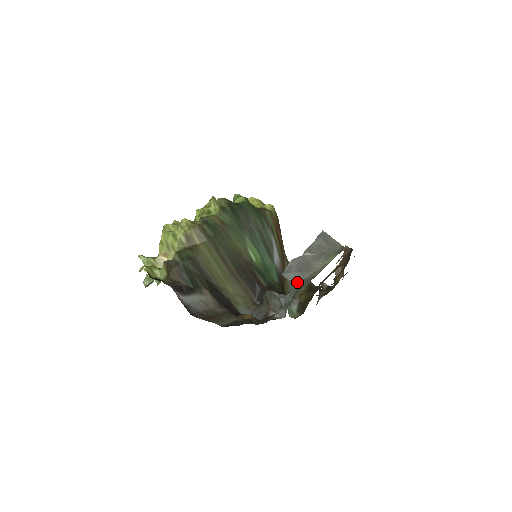
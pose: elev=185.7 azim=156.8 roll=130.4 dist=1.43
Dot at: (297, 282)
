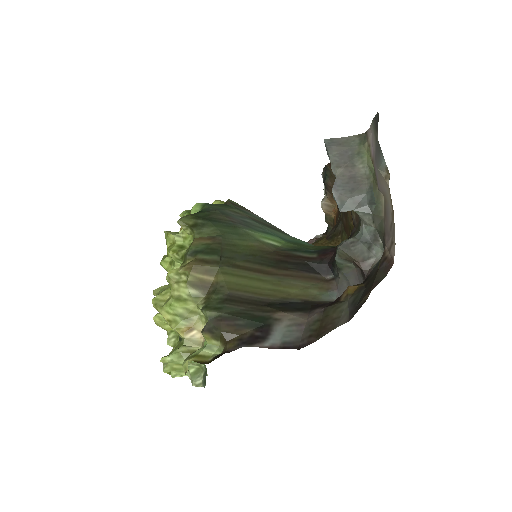
Dot at: (363, 203)
